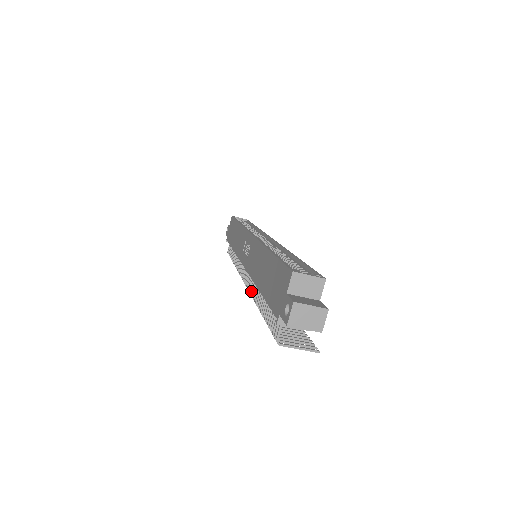
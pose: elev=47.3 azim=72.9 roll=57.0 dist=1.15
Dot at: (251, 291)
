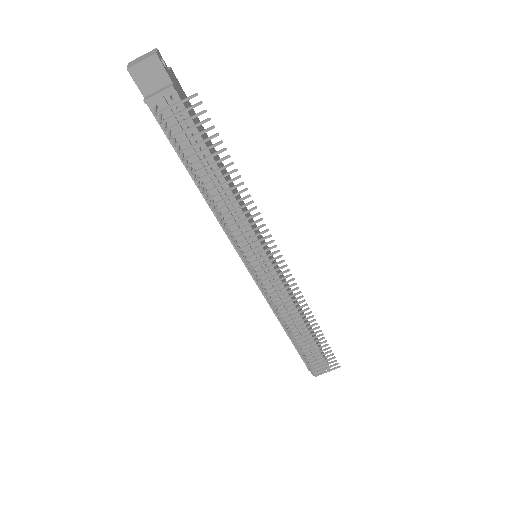
Dot at: (230, 236)
